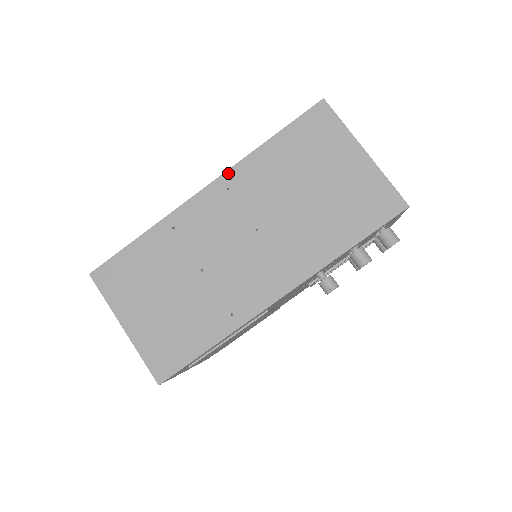
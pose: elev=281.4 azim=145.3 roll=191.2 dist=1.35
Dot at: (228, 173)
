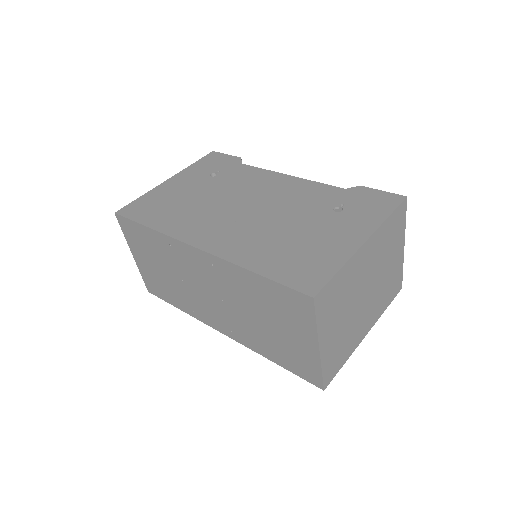
Dot at: (216, 258)
